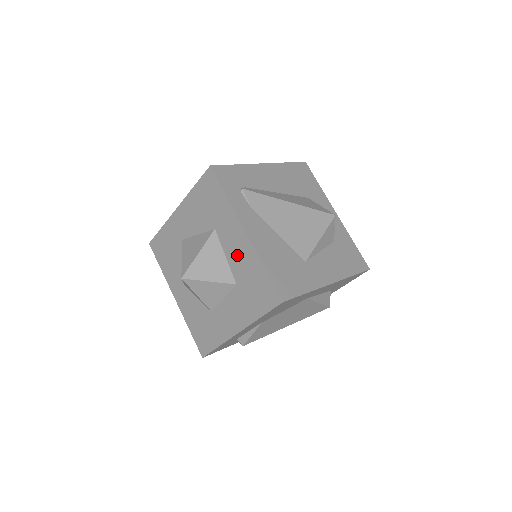
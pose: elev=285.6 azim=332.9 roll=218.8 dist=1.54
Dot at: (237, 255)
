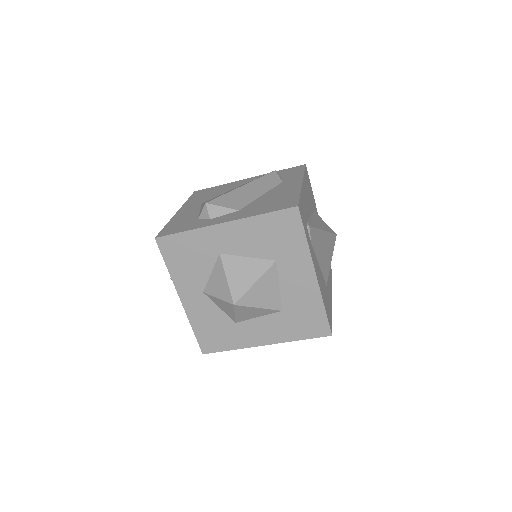
Dot at: (296, 290)
